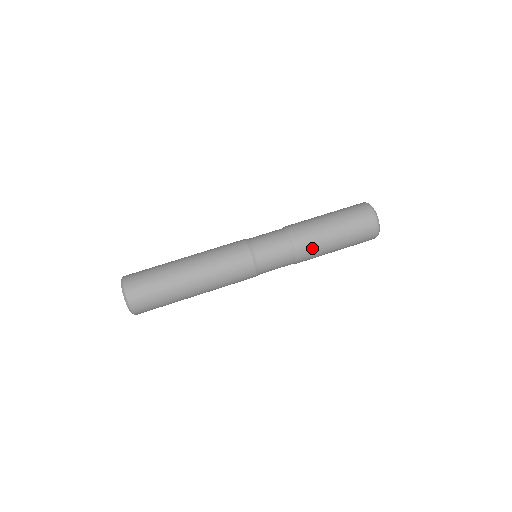
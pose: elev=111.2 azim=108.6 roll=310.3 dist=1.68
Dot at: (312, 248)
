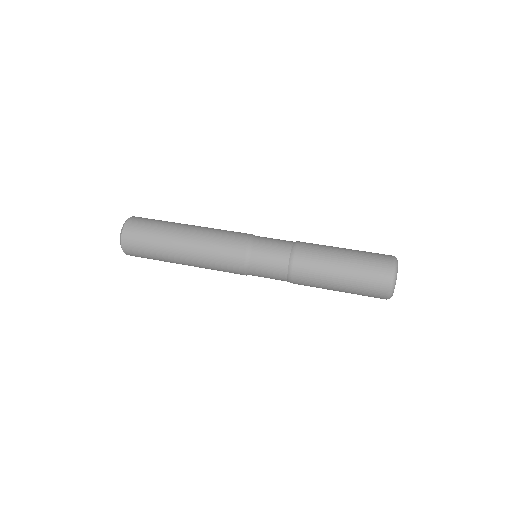
Dot at: (308, 281)
